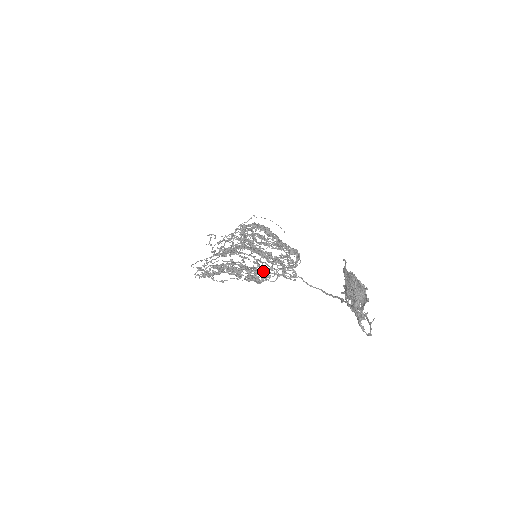
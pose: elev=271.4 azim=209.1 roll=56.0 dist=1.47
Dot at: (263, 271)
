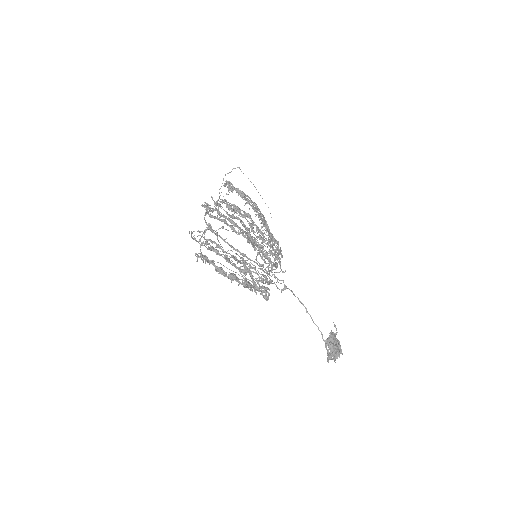
Dot at: occluded
